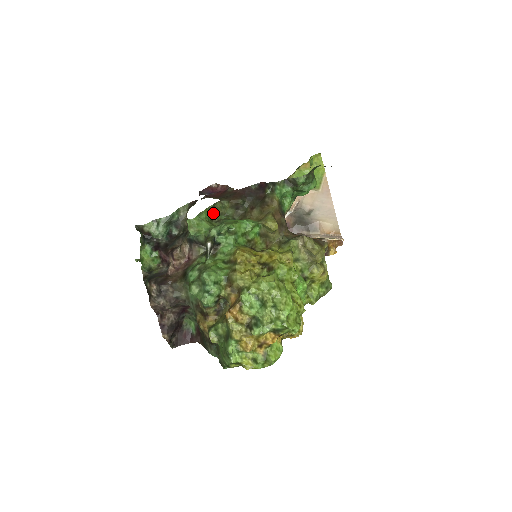
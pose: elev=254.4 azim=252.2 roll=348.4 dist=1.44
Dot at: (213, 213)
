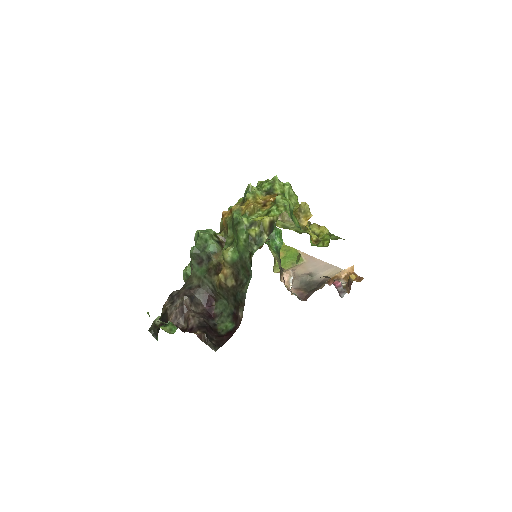
Dot at: occluded
